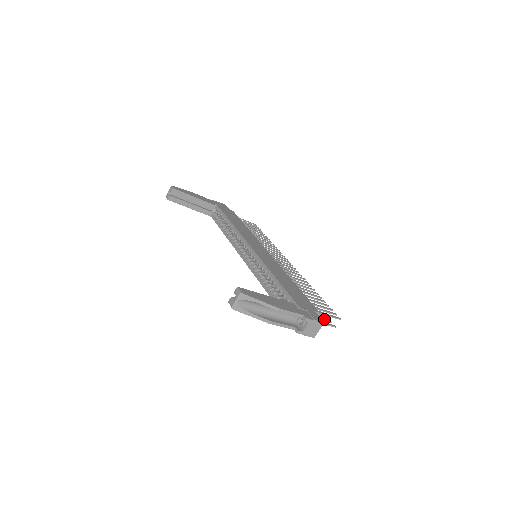
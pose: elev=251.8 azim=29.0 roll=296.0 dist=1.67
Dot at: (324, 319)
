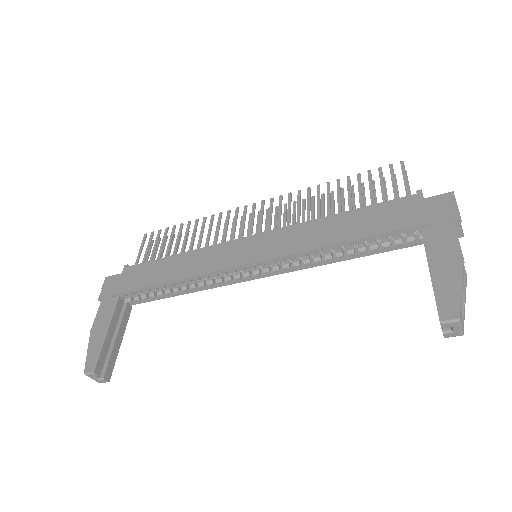
Dot at: occluded
